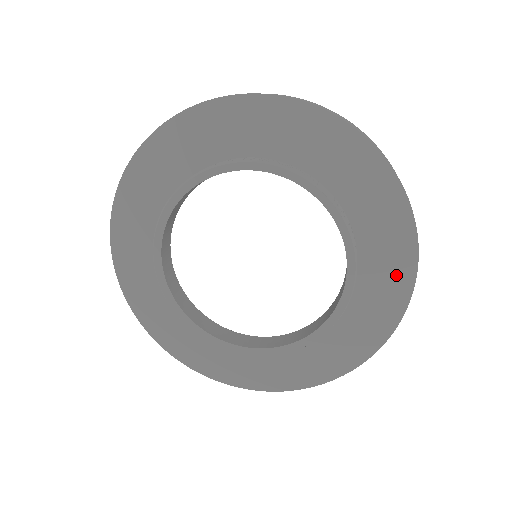
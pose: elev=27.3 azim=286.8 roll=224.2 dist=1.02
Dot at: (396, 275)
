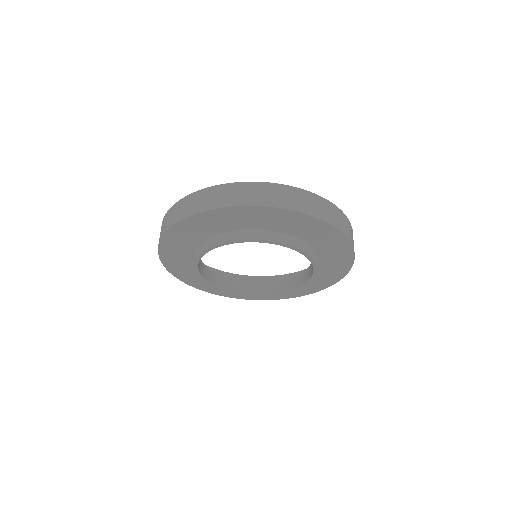
Dot at: (325, 282)
